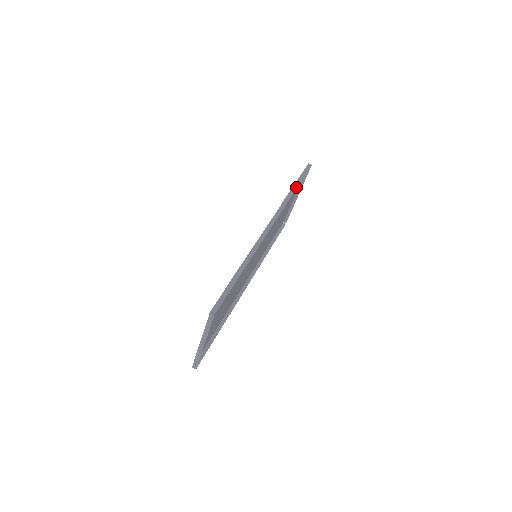
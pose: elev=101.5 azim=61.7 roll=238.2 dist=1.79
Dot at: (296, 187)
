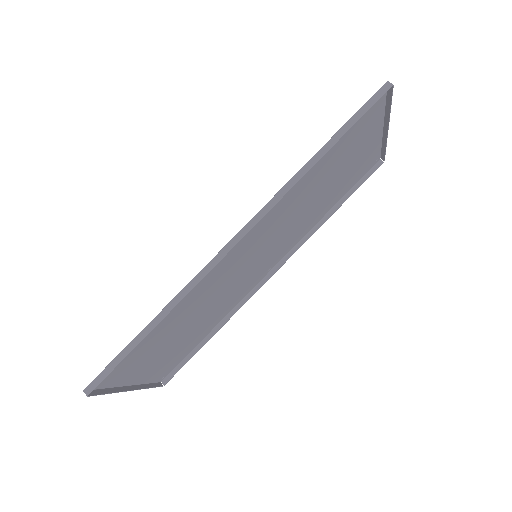
Dot at: (327, 148)
